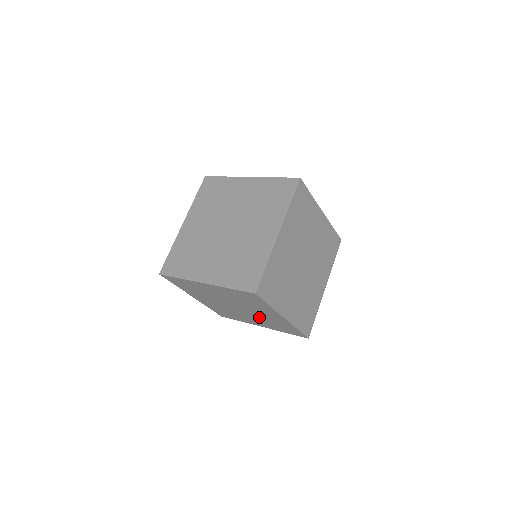
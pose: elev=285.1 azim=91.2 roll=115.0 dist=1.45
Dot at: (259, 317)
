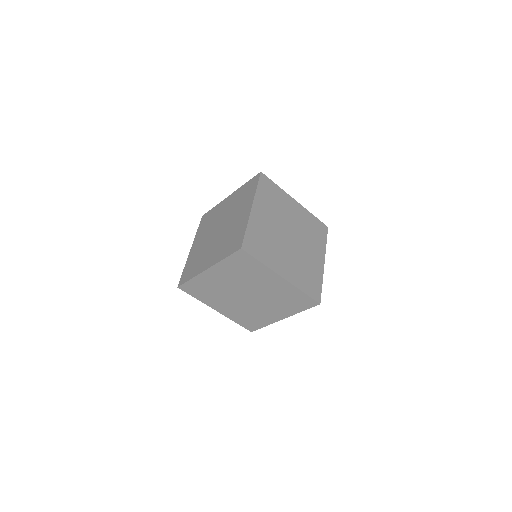
Dot at: (270, 298)
